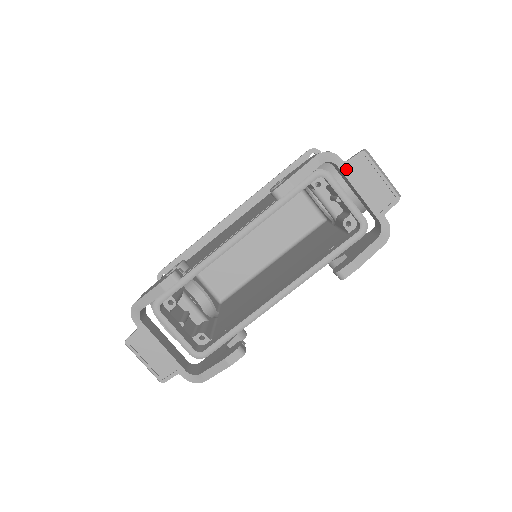
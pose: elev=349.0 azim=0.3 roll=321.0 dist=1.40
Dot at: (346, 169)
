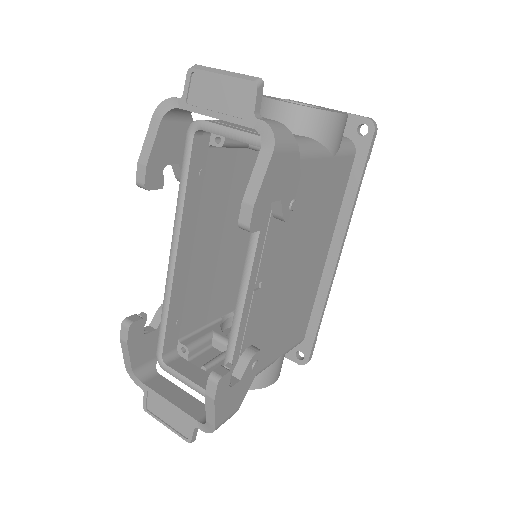
Dot at: (189, 103)
